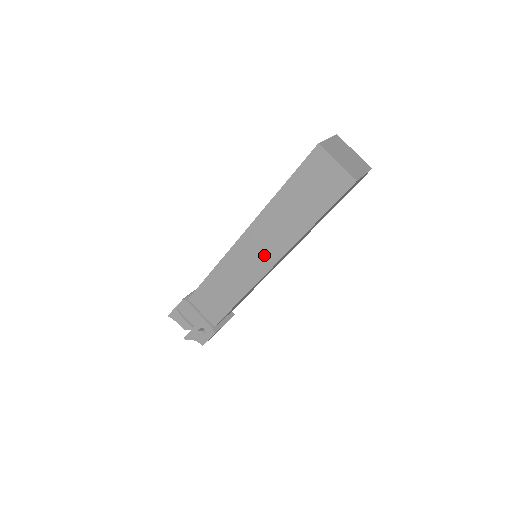
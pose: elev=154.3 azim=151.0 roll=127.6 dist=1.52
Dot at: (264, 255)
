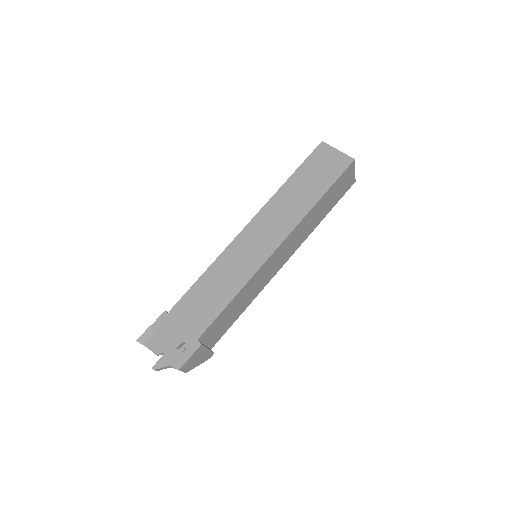
Dot at: (272, 235)
